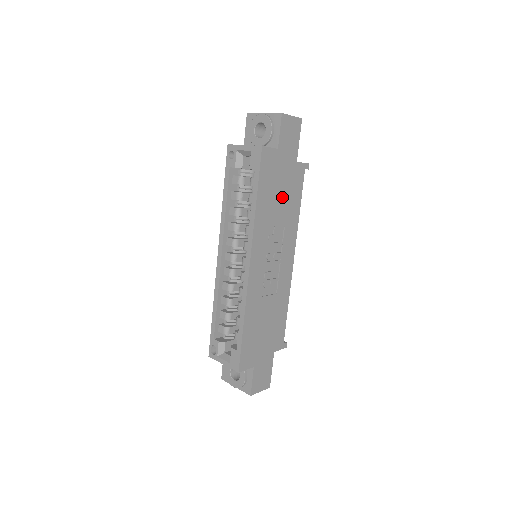
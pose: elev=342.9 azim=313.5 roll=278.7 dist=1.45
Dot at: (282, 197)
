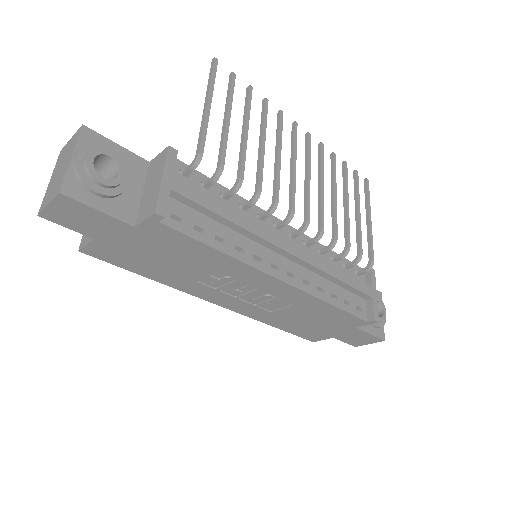
Dot at: (173, 259)
